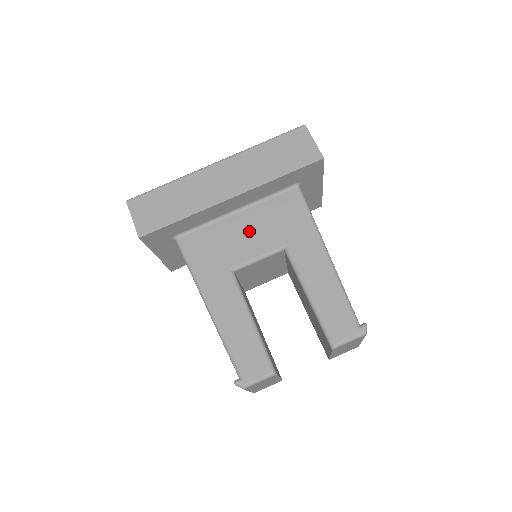
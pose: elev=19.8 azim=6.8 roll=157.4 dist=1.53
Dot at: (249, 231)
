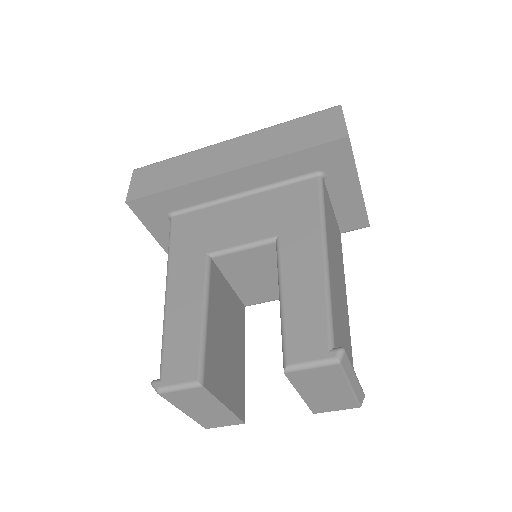
Dot at: (245, 217)
